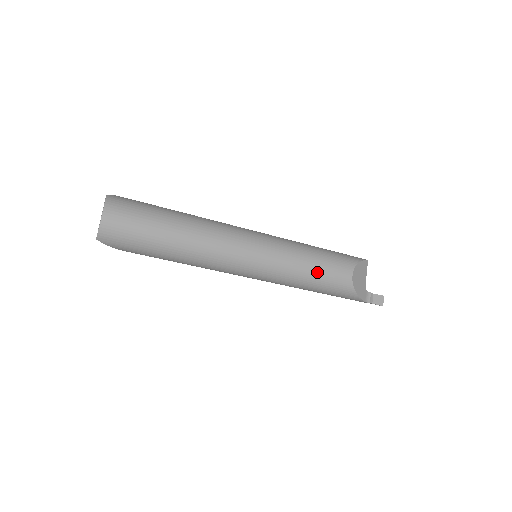
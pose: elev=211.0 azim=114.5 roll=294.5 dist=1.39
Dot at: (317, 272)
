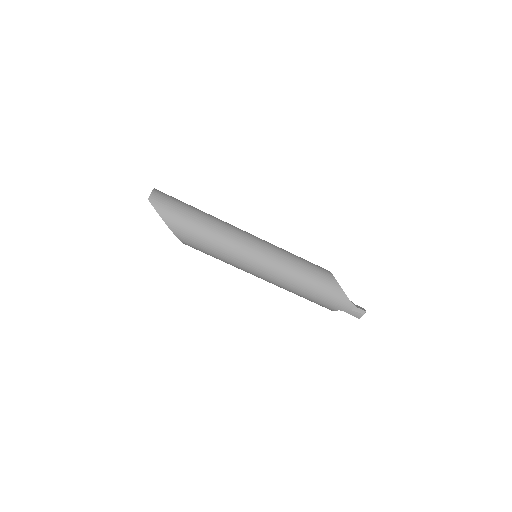
Dot at: (304, 261)
